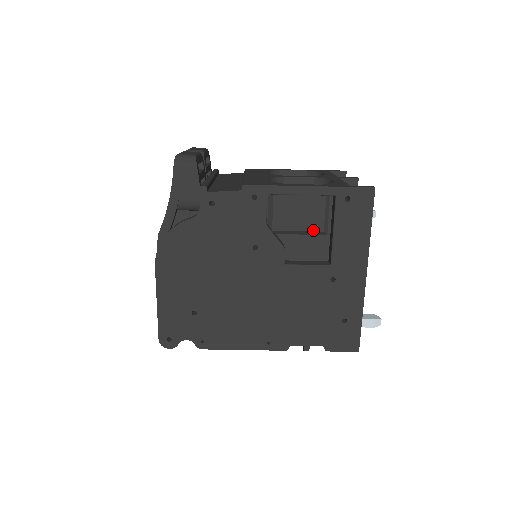
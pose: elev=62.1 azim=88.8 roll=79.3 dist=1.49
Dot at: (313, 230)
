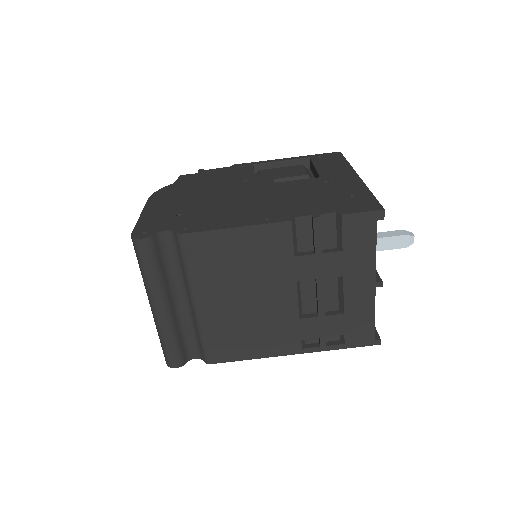
Dot at: (298, 176)
